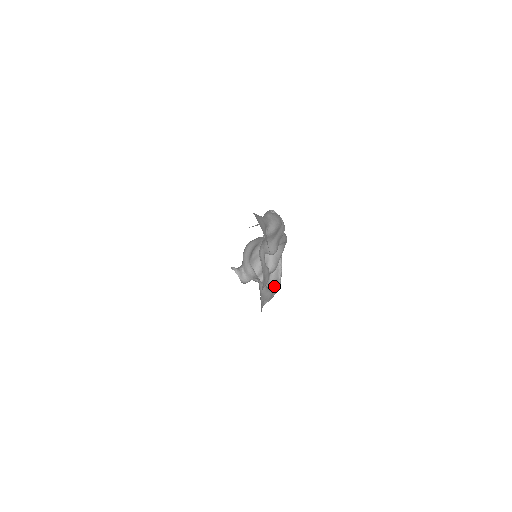
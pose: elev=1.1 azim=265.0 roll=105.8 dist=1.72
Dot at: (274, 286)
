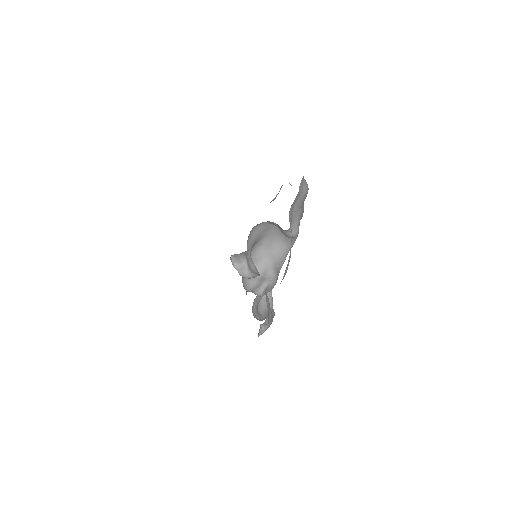
Dot at: occluded
